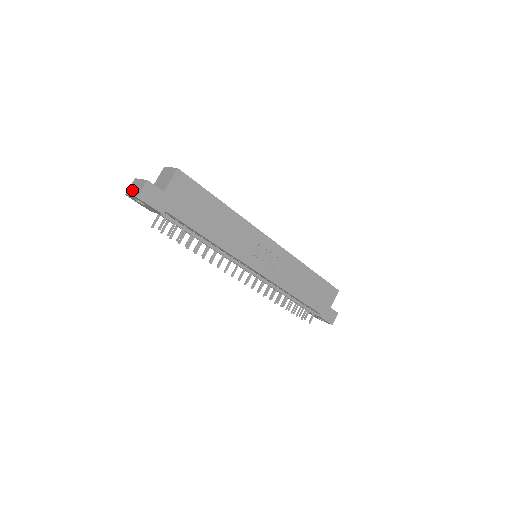
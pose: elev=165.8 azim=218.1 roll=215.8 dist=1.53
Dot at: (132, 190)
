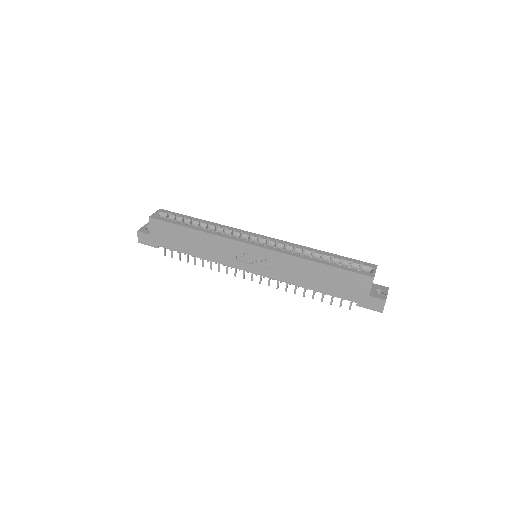
Dot at: occluded
